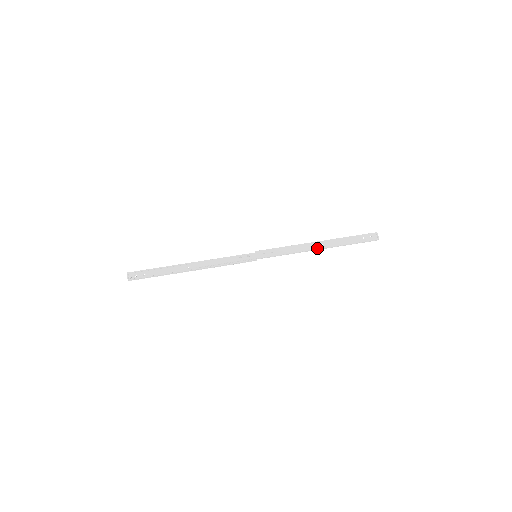
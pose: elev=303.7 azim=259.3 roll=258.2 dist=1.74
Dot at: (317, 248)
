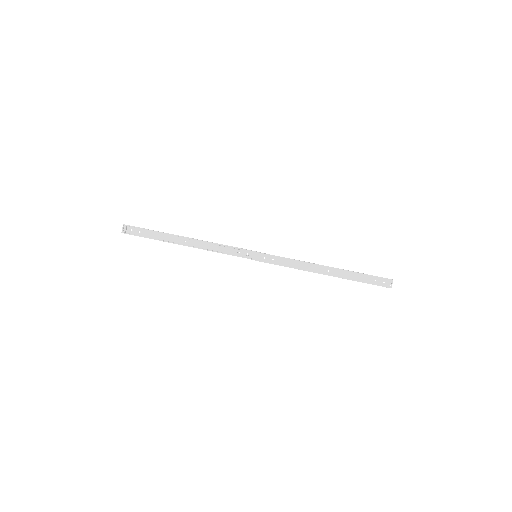
Dot at: (321, 273)
